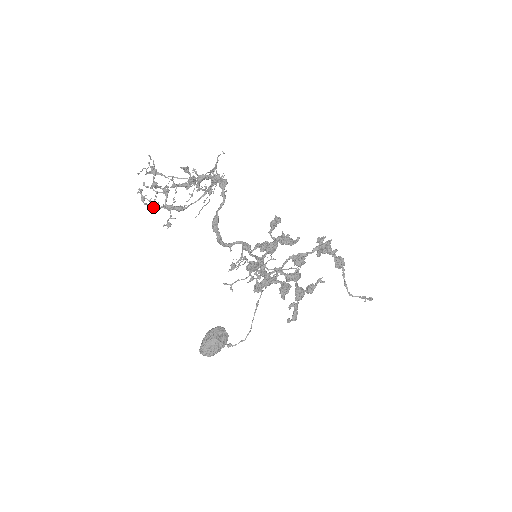
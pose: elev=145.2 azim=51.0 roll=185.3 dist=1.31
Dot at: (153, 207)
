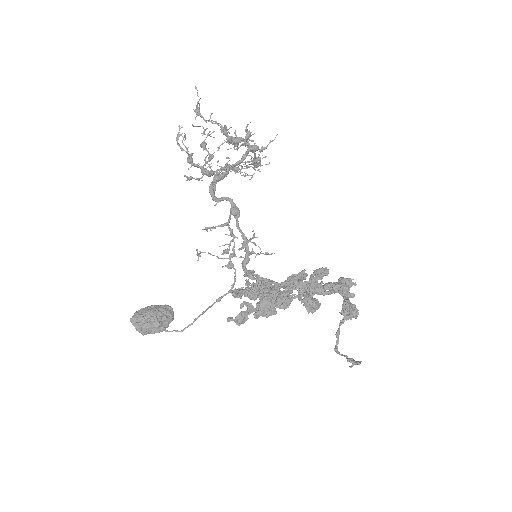
Dot at: (187, 158)
